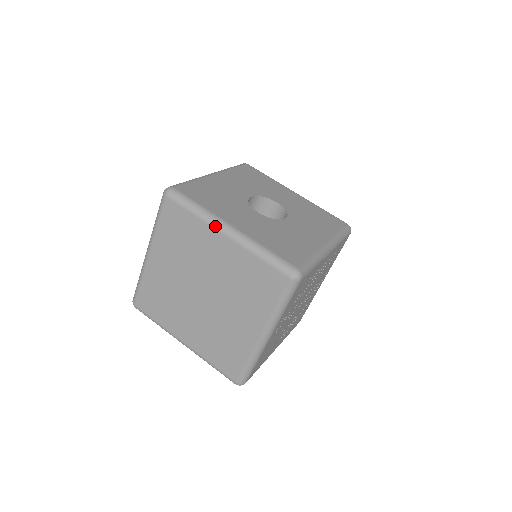
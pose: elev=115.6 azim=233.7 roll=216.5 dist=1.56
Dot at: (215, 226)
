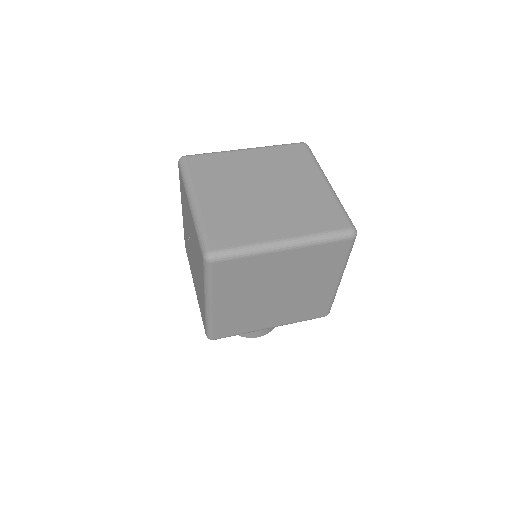
Dot at: (235, 150)
